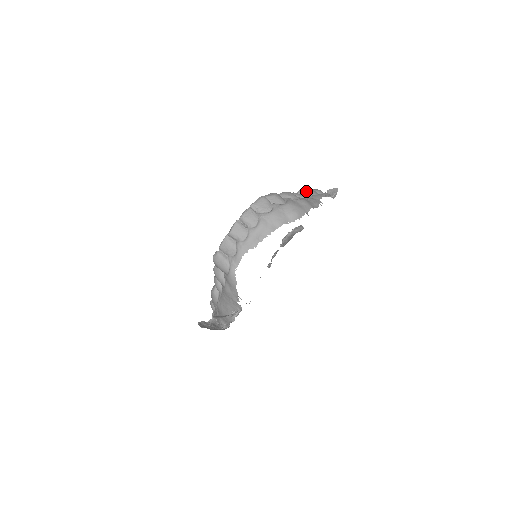
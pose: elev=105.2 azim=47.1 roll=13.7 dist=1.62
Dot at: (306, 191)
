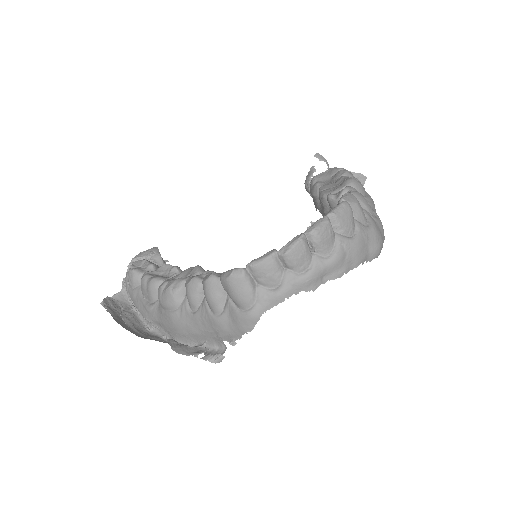
Dot at: (360, 186)
